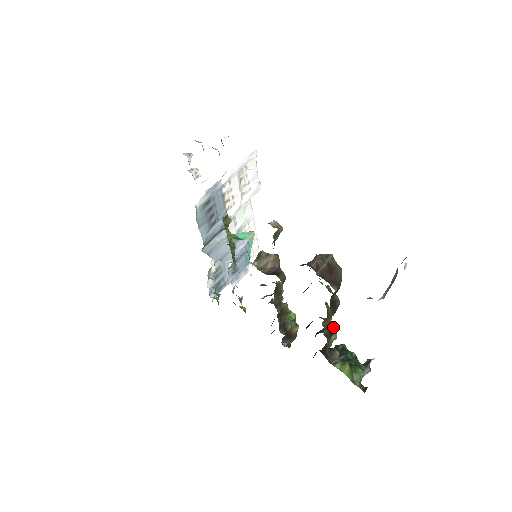
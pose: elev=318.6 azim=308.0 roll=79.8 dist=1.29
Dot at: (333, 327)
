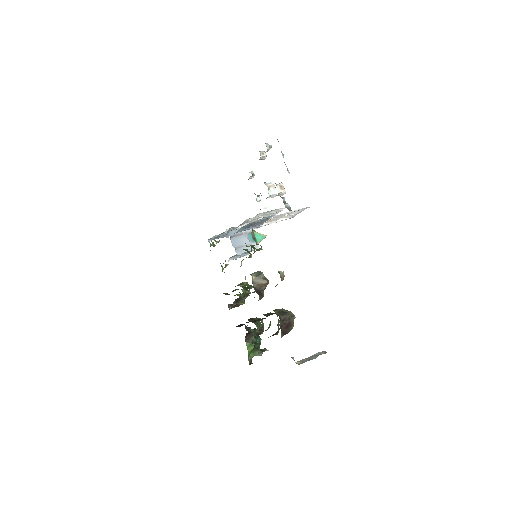
Dot at: occluded
